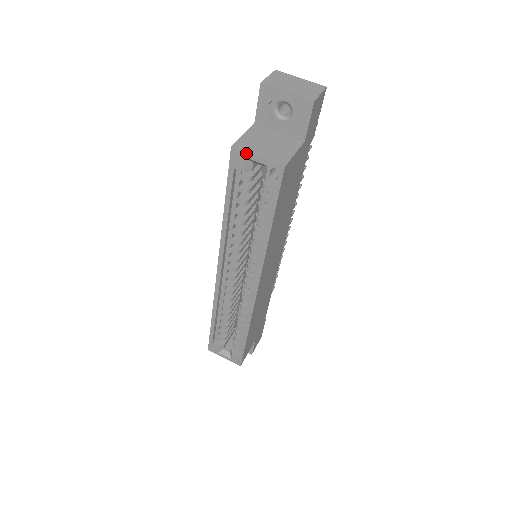
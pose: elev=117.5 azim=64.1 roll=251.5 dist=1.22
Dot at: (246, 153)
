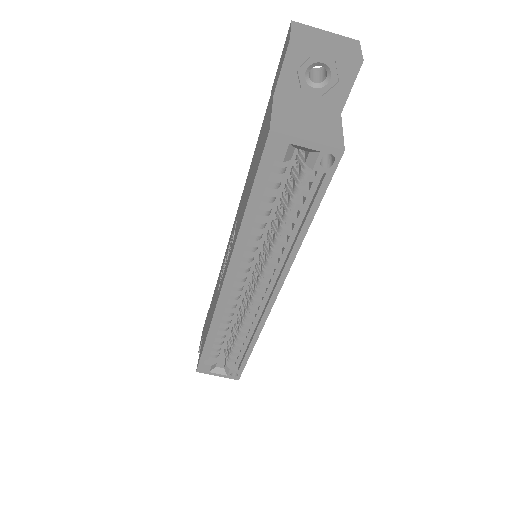
Dot at: (291, 137)
